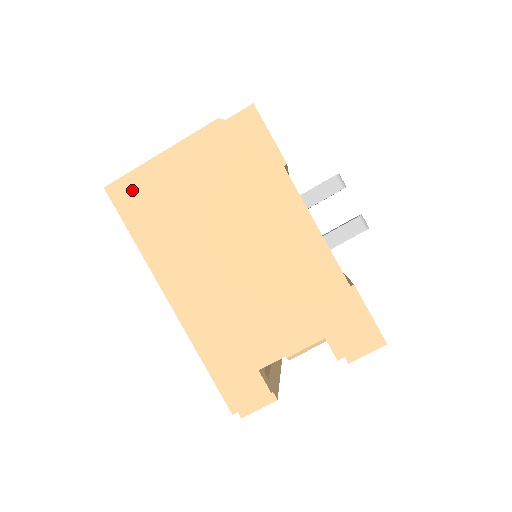
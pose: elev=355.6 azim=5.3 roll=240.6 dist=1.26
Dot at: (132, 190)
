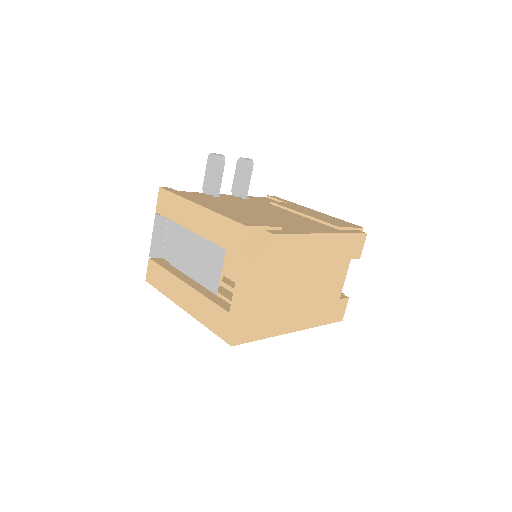
Dot at: (244, 329)
